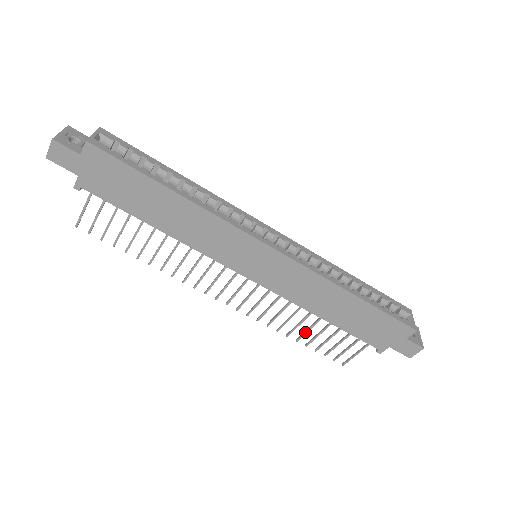
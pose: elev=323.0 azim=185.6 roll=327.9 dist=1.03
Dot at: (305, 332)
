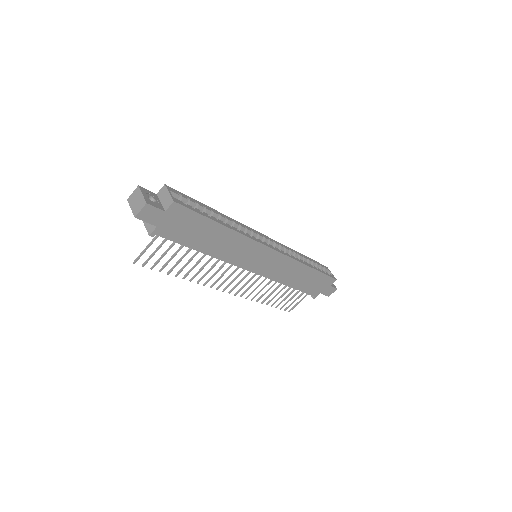
Dot at: occluded
